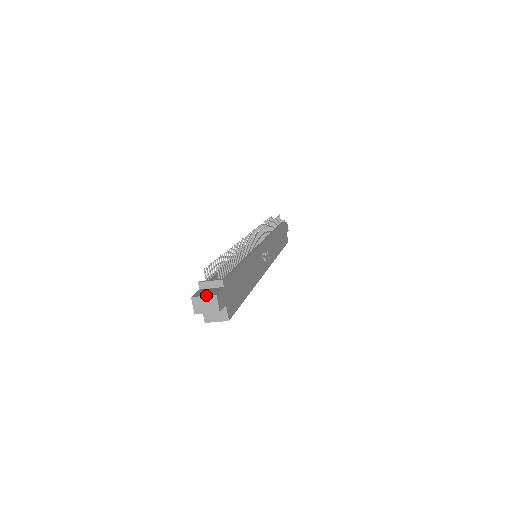
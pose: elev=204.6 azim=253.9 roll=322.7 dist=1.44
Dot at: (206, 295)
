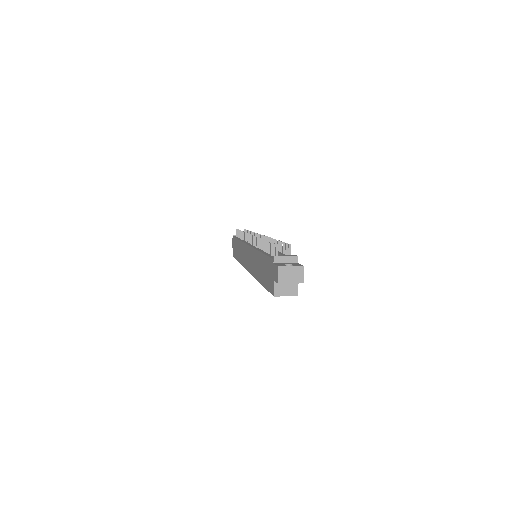
Dot at: (293, 266)
